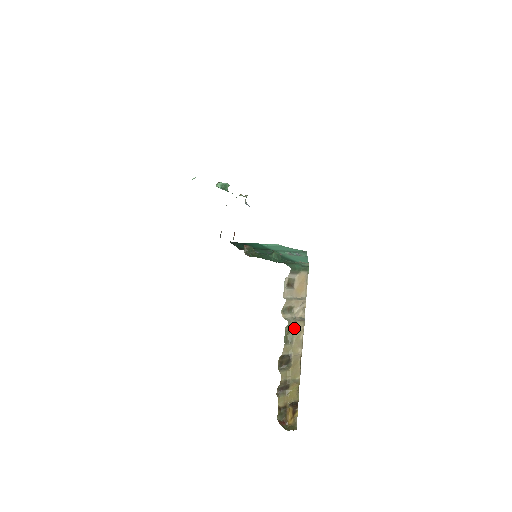
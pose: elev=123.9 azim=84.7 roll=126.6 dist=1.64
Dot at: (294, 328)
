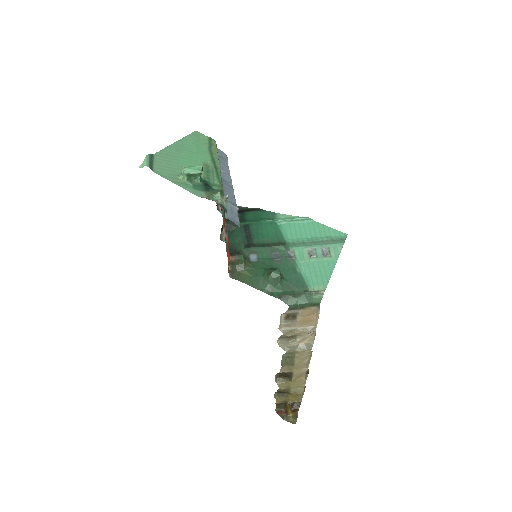
Dot at: (295, 355)
